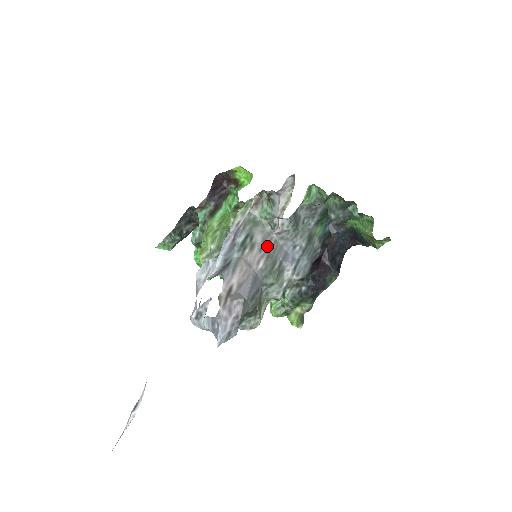
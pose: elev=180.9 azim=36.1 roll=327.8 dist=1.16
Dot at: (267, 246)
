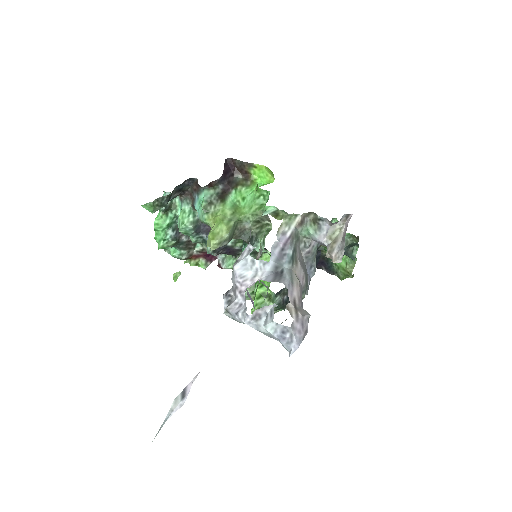
Dot at: (302, 262)
